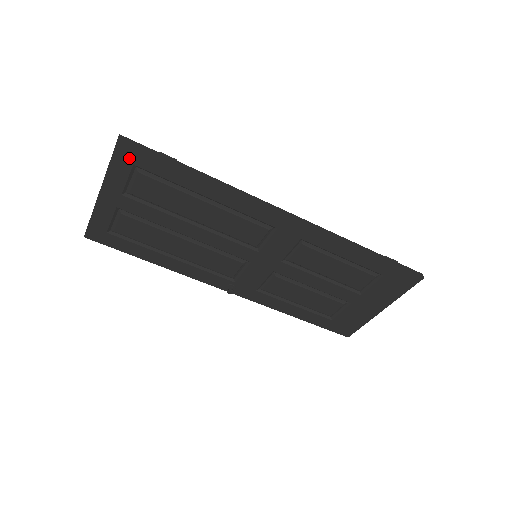
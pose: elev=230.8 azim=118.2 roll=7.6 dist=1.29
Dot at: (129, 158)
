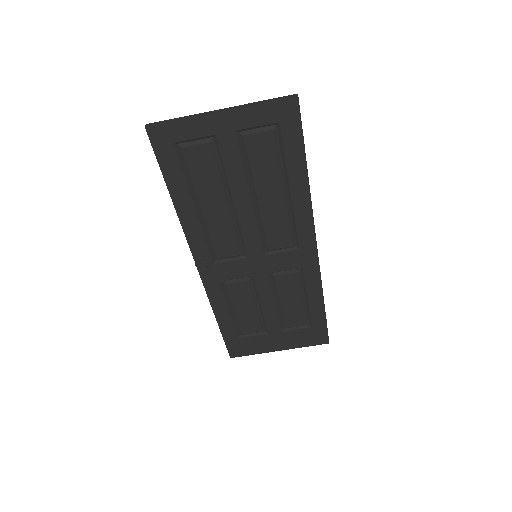
Dot at: (283, 115)
